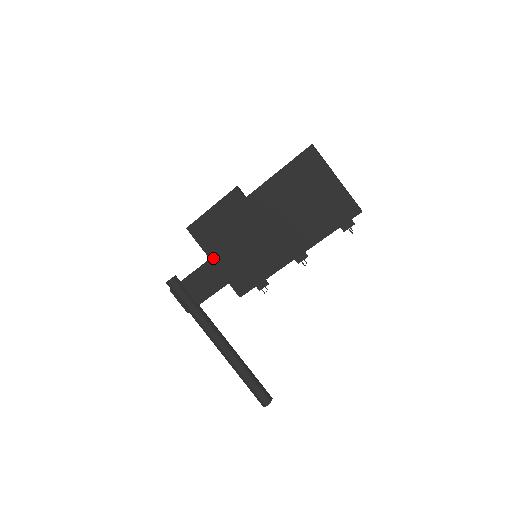
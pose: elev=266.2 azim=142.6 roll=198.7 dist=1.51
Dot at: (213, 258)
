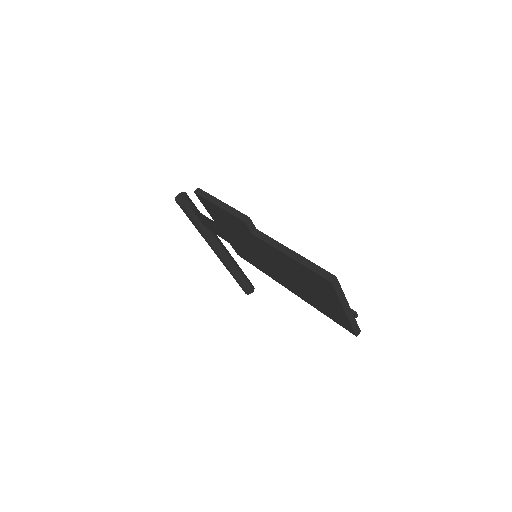
Dot at: (218, 224)
